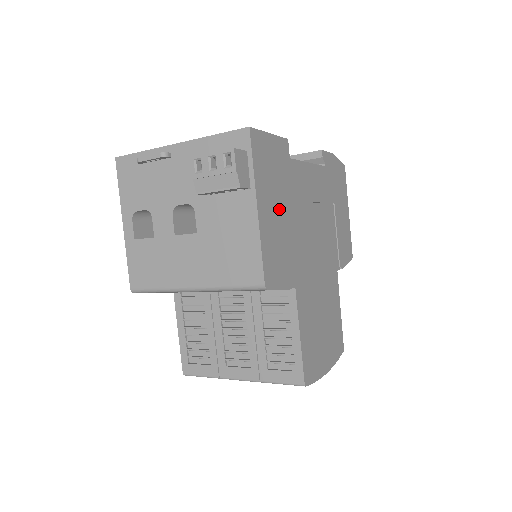
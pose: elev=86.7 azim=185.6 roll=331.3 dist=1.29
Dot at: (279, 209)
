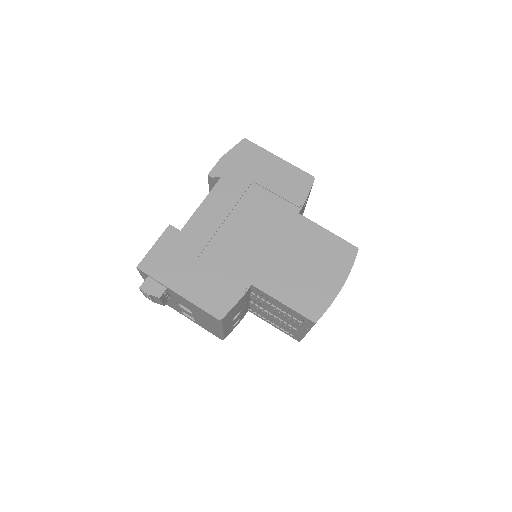
Dot at: (196, 269)
